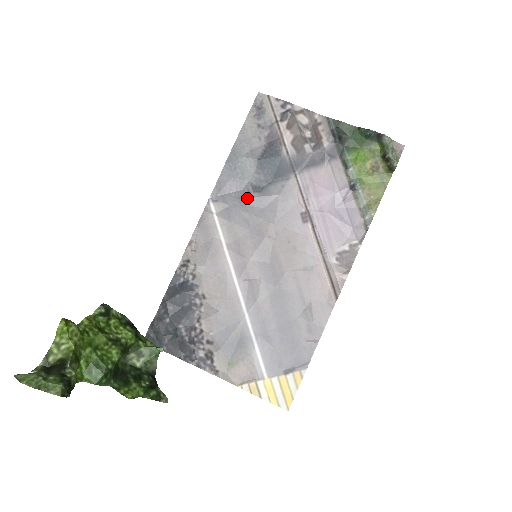
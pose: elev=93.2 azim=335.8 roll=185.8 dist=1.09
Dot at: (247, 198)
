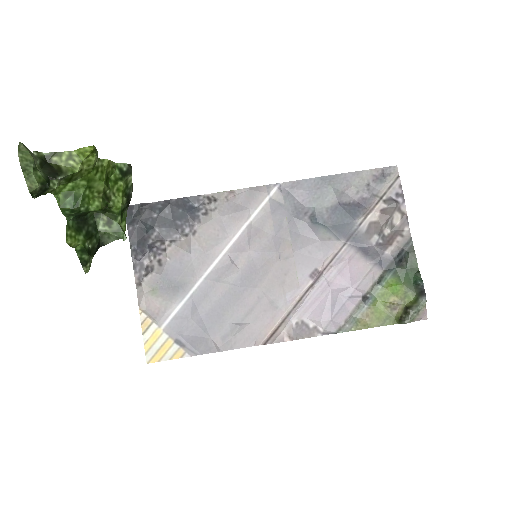
Dot at: (300, 215)
